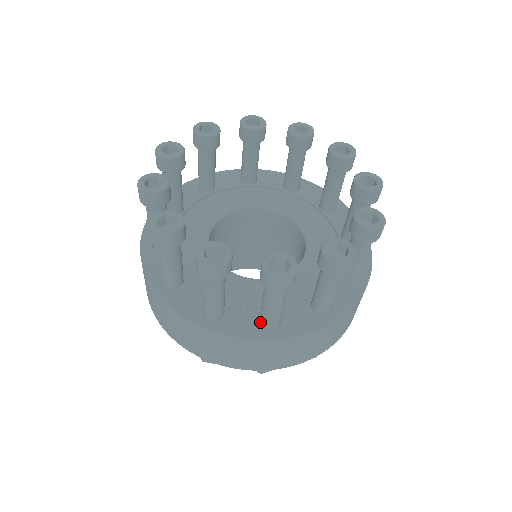
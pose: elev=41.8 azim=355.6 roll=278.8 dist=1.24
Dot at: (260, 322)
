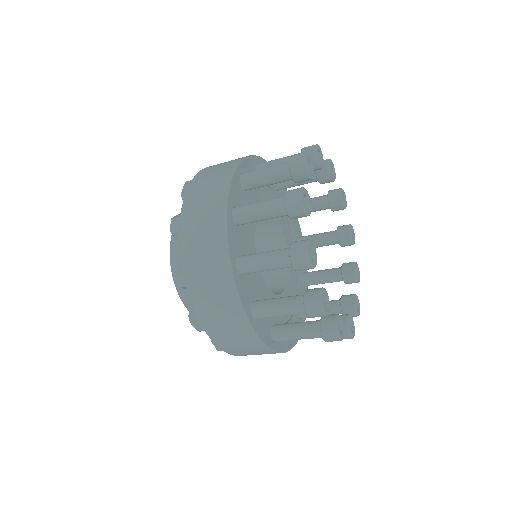
Dot at: (271, 333)
